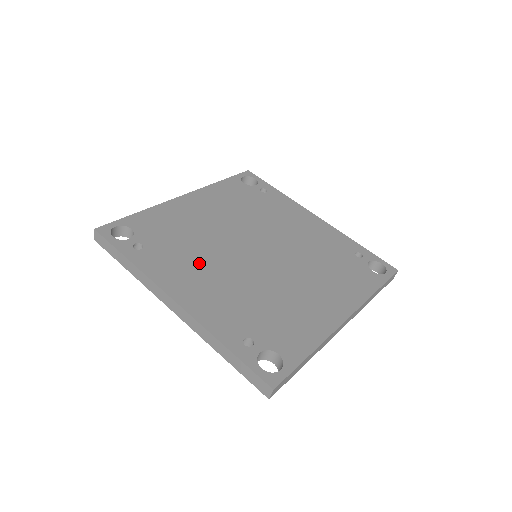
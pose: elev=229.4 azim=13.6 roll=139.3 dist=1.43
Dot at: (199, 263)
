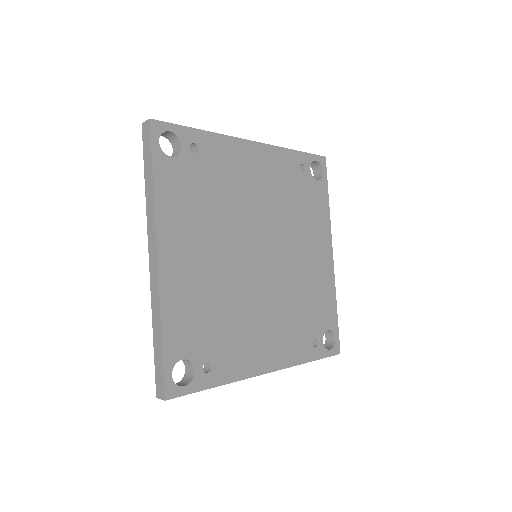
Dot at: (249, 323)
